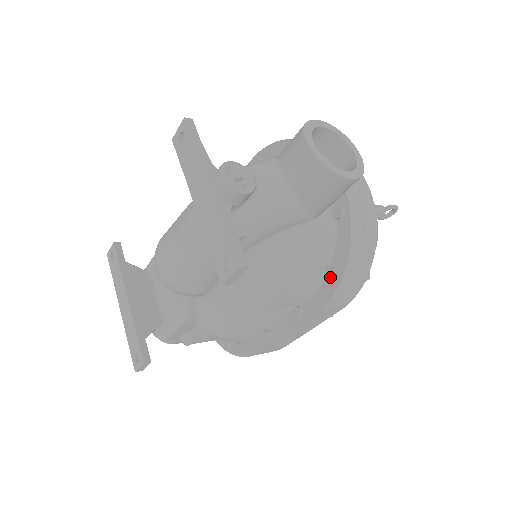
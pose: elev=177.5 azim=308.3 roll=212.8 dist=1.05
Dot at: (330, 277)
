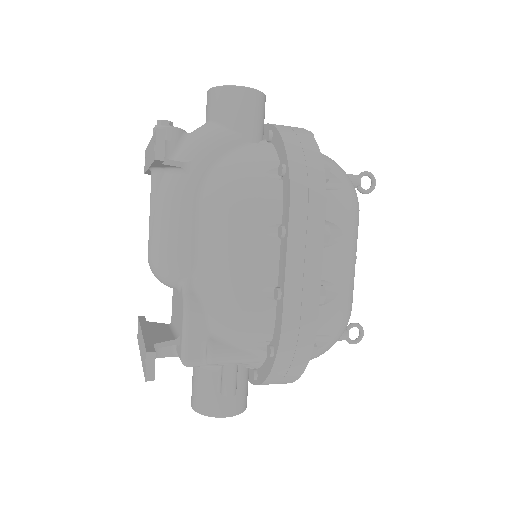
Dot at: (280, 169)
